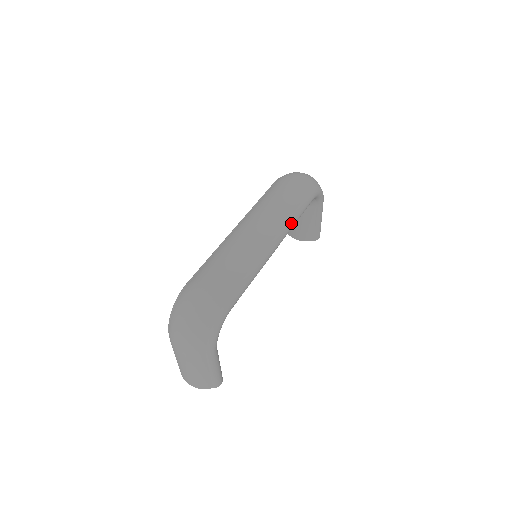
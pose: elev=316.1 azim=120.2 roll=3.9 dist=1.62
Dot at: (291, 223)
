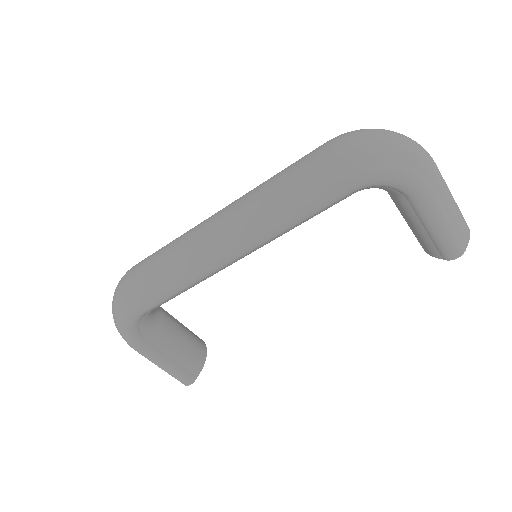
Dot at: (271, 224)
